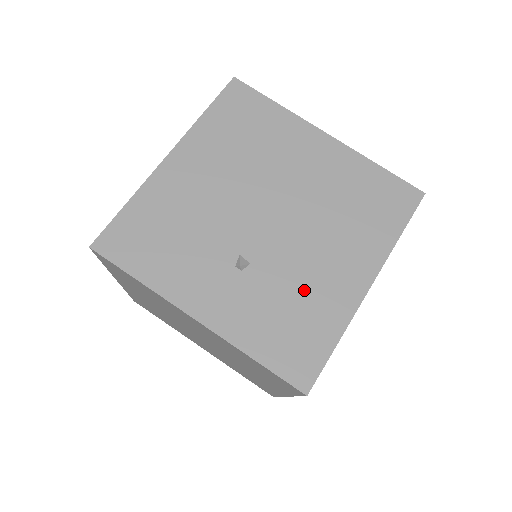
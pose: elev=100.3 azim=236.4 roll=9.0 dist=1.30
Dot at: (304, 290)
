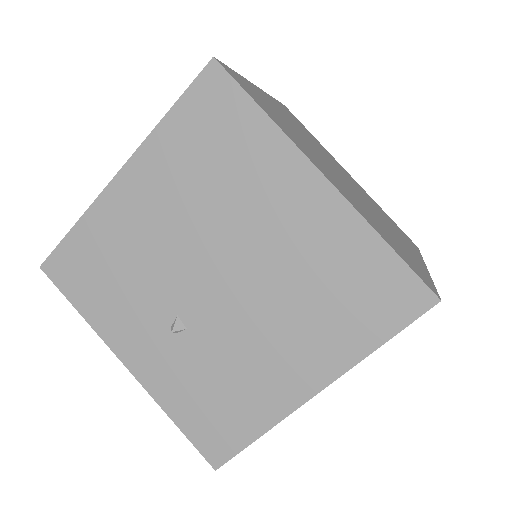
Dot at: (237, 374)
